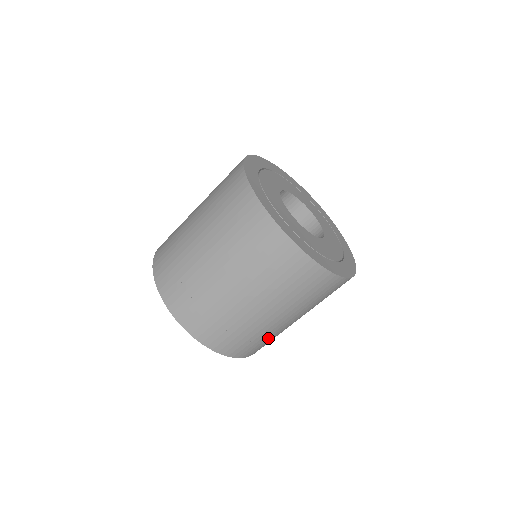
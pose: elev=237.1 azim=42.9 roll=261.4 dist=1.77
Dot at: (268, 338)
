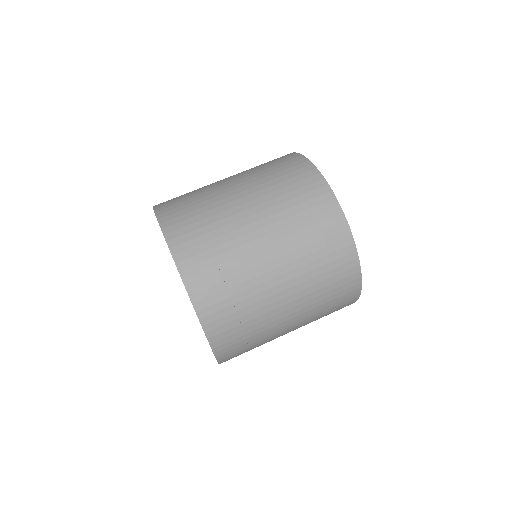
Dot at: (251, 323)
